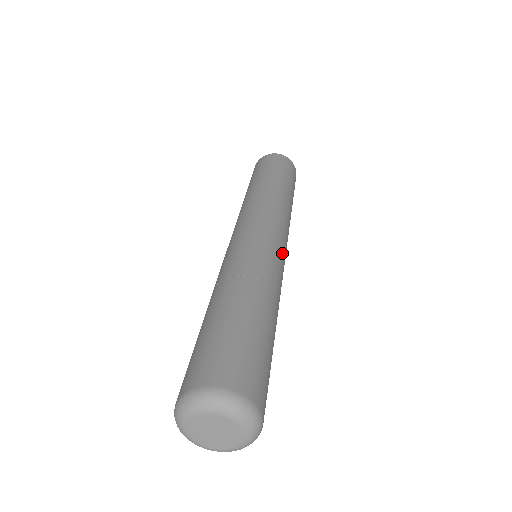
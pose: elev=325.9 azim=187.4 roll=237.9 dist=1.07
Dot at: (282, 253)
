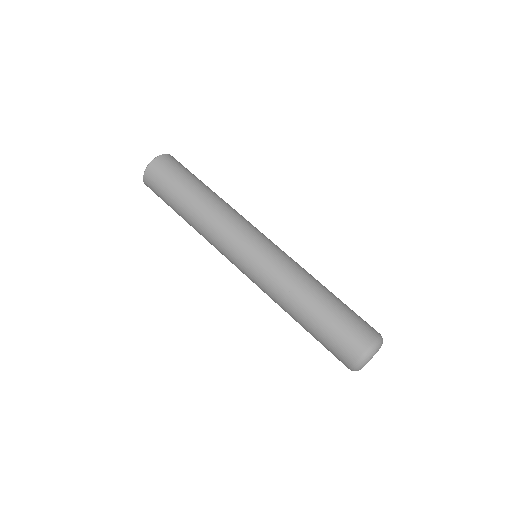
Dot at: occluded
